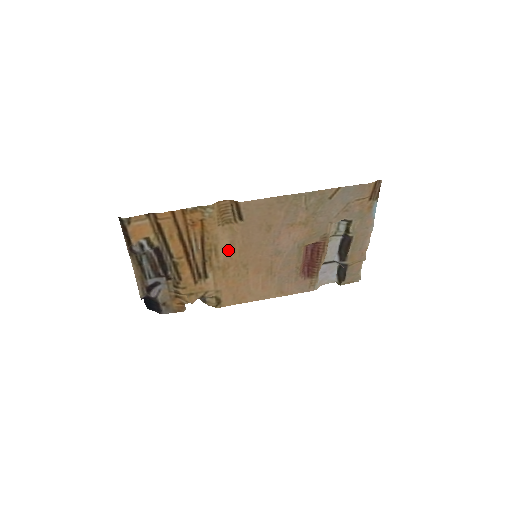
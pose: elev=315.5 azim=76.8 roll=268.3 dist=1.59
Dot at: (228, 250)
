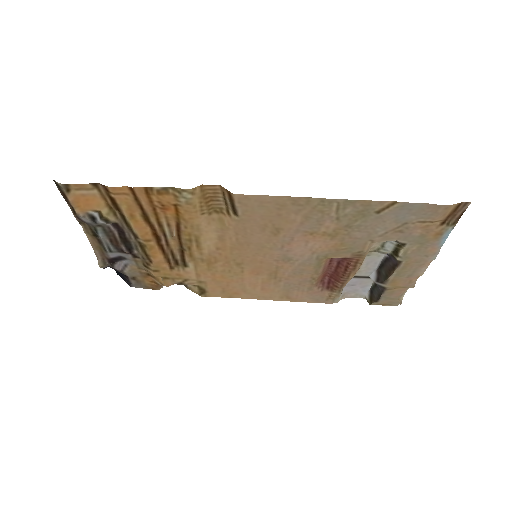
Dot at: (215, 244)
